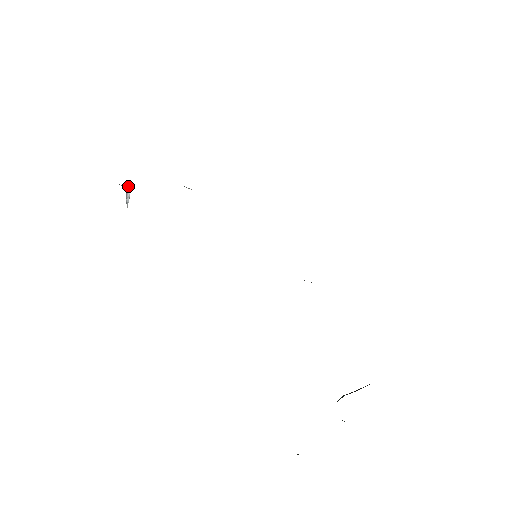
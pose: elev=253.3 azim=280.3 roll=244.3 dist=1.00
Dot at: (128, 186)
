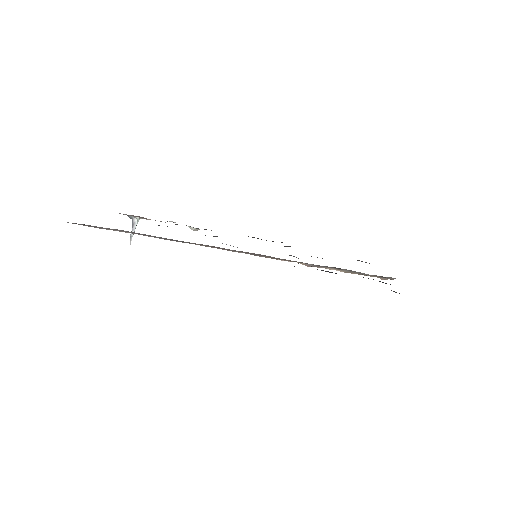
Dot at: occluded
